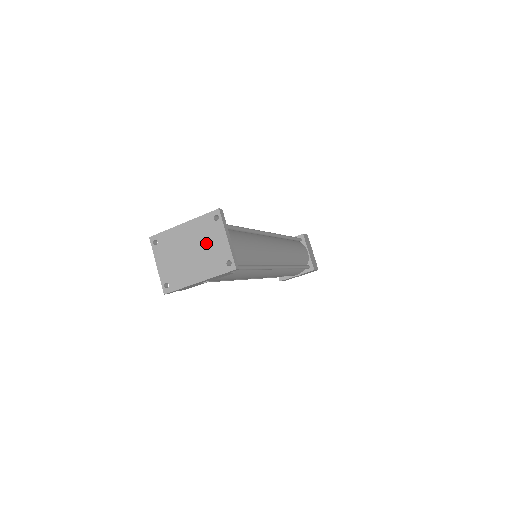
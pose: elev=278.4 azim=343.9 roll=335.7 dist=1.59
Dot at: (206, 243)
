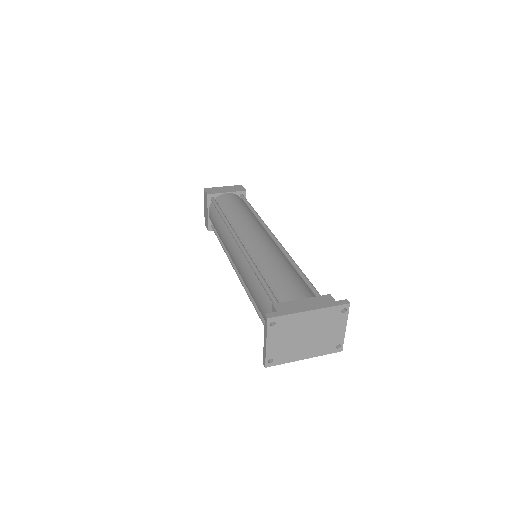
Dot at: (326, 330)
